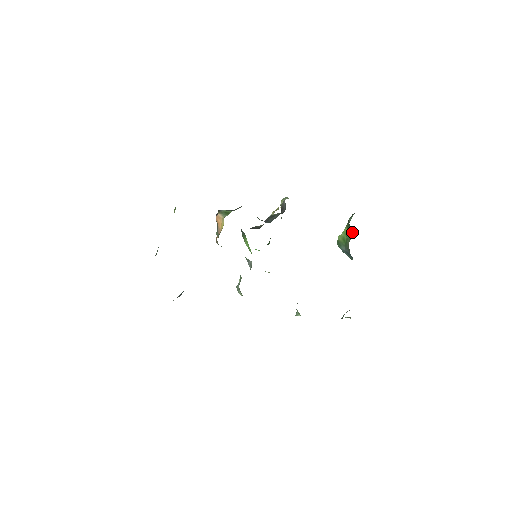
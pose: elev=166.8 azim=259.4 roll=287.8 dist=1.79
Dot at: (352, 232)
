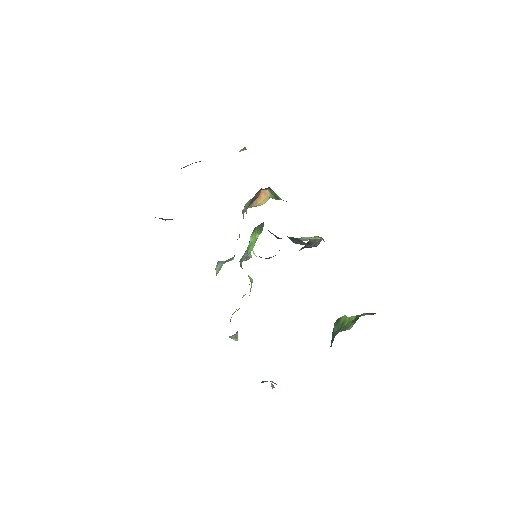
Dot at: occluded
